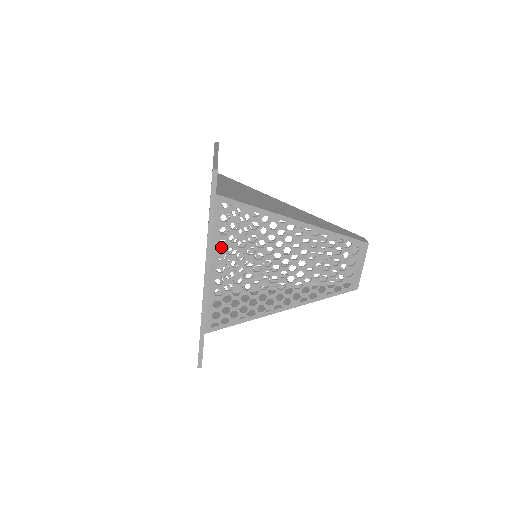
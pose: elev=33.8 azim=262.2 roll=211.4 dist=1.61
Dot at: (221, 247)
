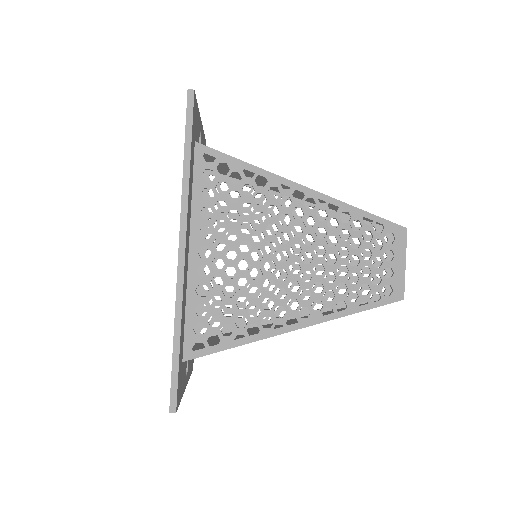
Dot at: (204, 219)
